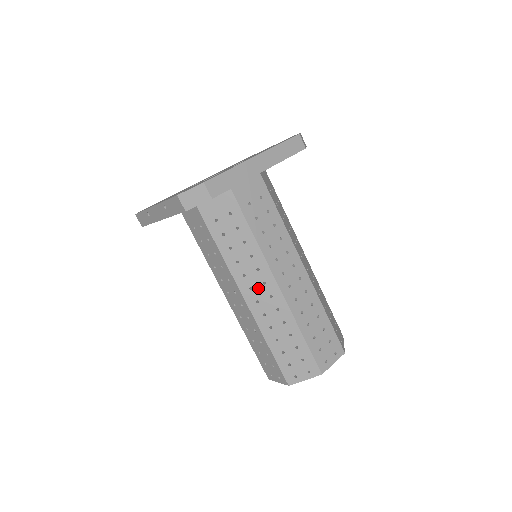
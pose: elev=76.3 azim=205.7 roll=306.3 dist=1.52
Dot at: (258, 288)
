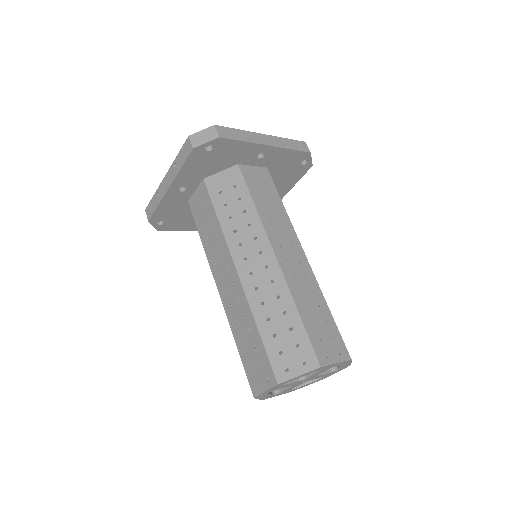
Dot at: (253, 258)
